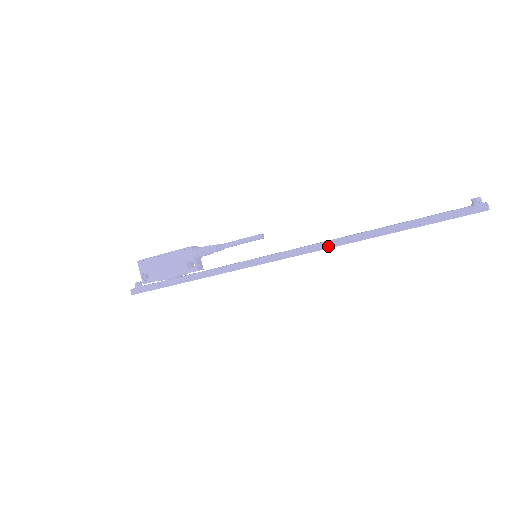
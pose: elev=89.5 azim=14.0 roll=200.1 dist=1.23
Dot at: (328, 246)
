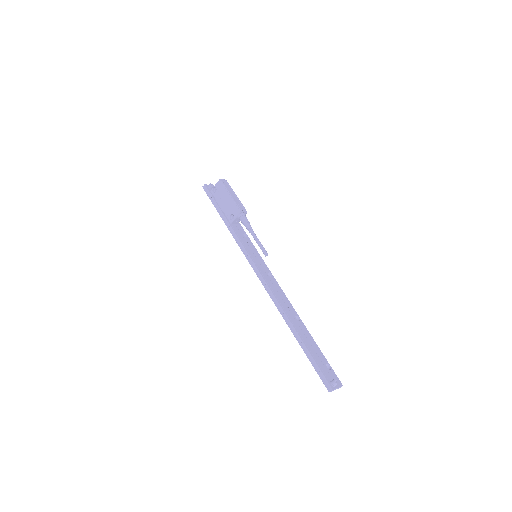
Dot at: (275, 302)
